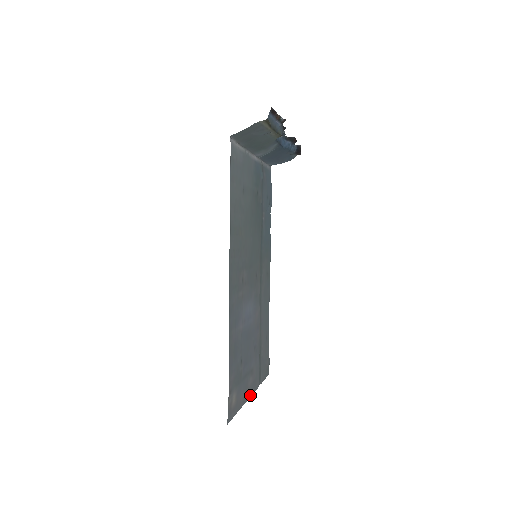
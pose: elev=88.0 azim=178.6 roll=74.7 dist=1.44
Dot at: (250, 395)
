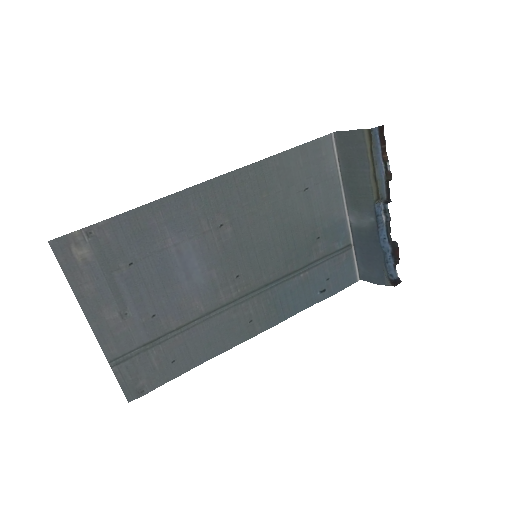
Dot at: (92, 325)
